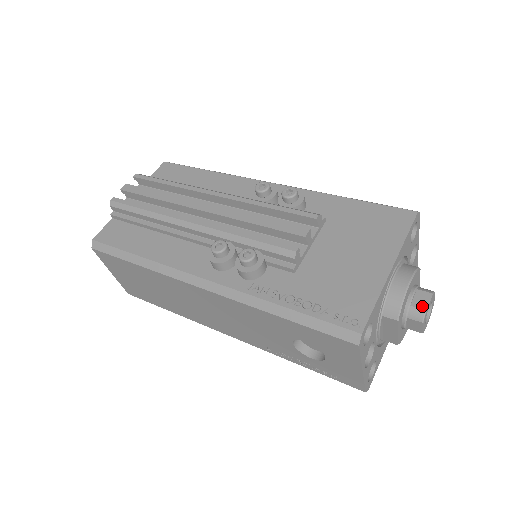
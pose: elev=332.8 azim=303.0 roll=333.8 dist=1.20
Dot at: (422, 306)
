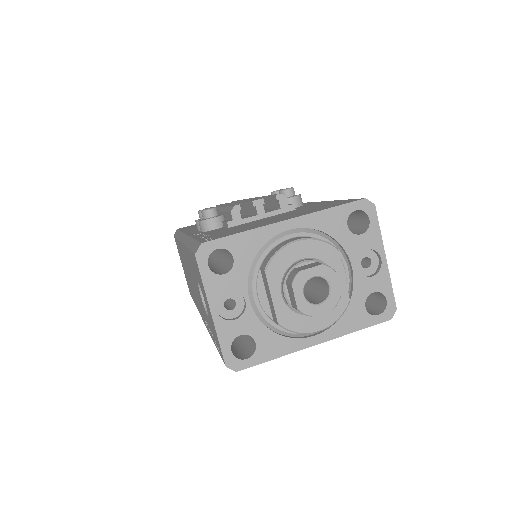
Dot at: (301, 269)
